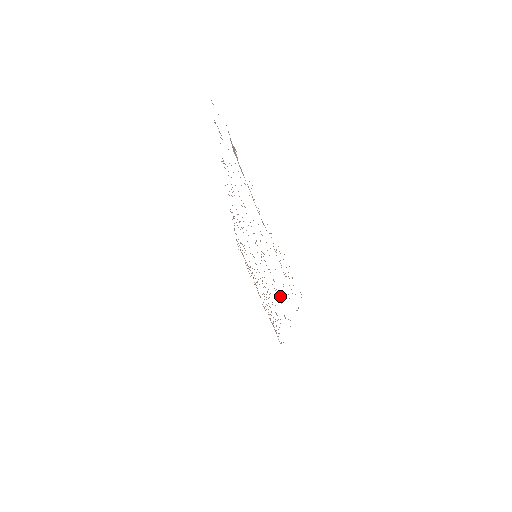
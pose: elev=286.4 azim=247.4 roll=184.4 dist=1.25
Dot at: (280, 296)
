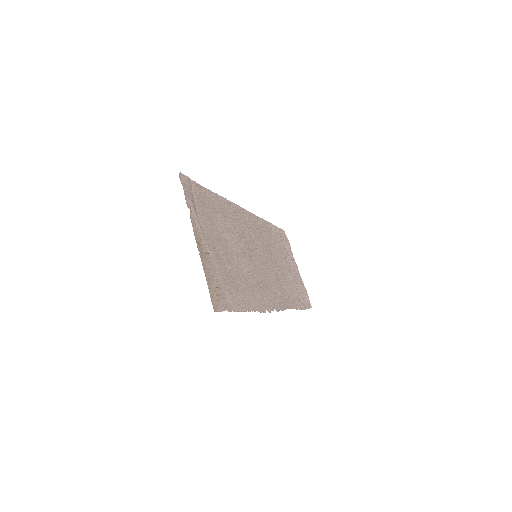
Dot at: (256, 291)
